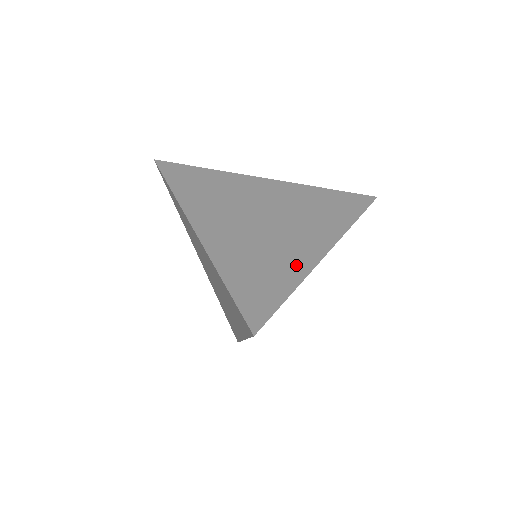
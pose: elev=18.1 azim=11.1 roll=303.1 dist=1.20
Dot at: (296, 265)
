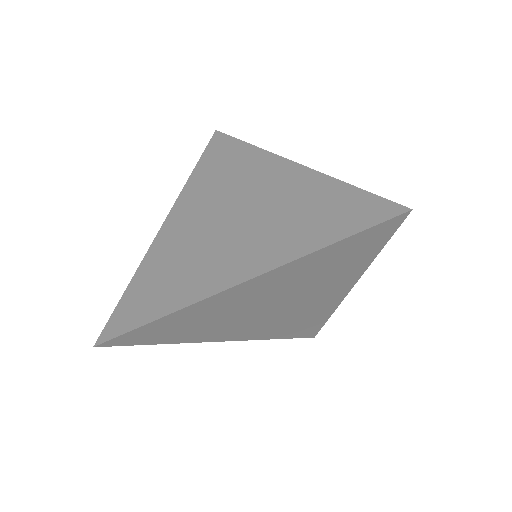
Dot at: occluded
